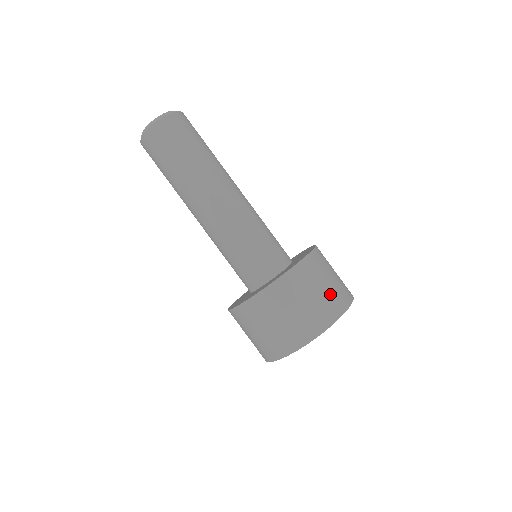
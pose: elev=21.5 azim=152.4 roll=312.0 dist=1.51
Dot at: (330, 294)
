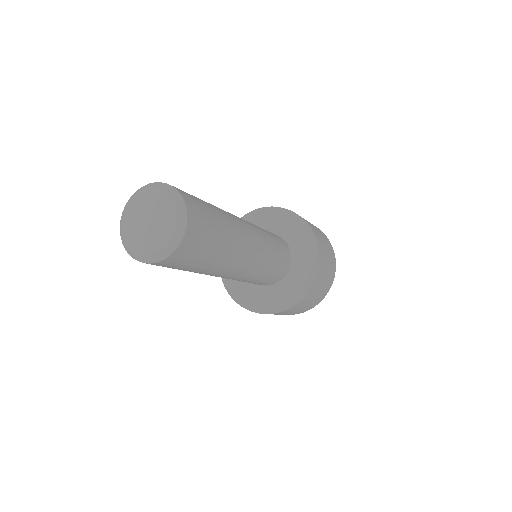
Dot at: (330, 259)
